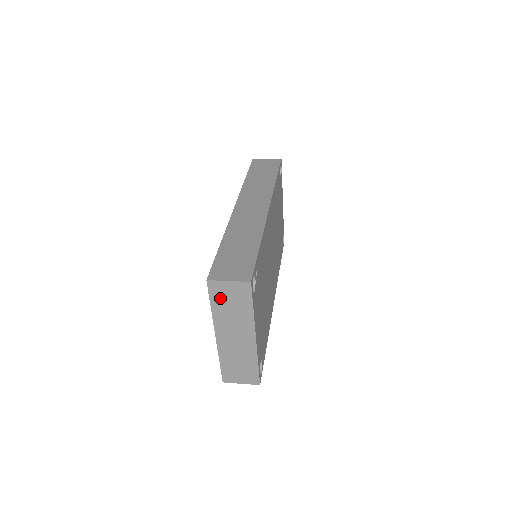
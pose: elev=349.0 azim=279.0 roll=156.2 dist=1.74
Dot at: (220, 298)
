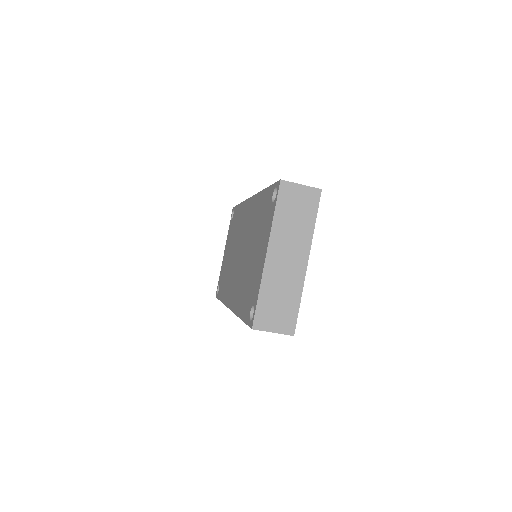
Dot at: (287, 204)
